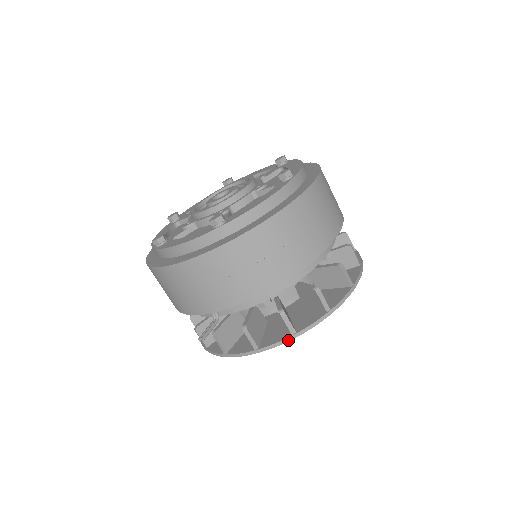
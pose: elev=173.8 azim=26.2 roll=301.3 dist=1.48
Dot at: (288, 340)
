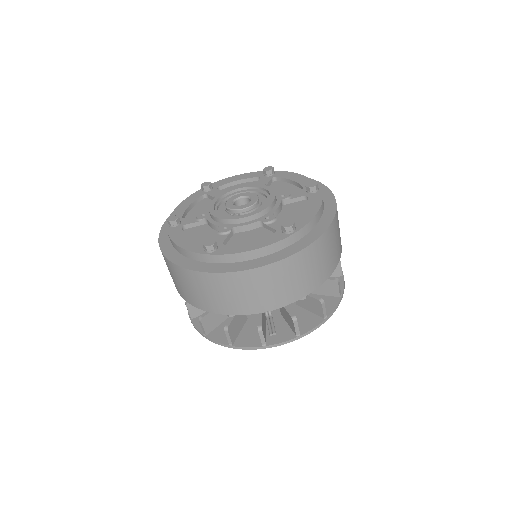
Dot at: (322, 323)
